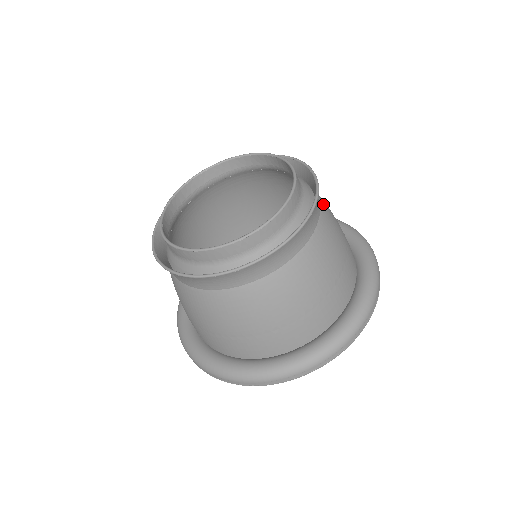
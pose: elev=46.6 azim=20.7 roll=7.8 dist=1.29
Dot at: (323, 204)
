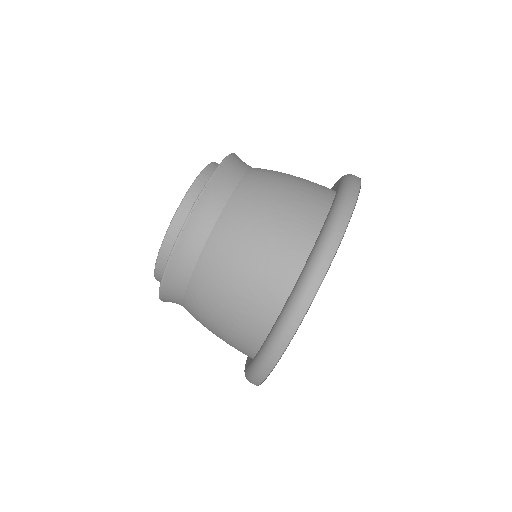
Dot at: occluded
